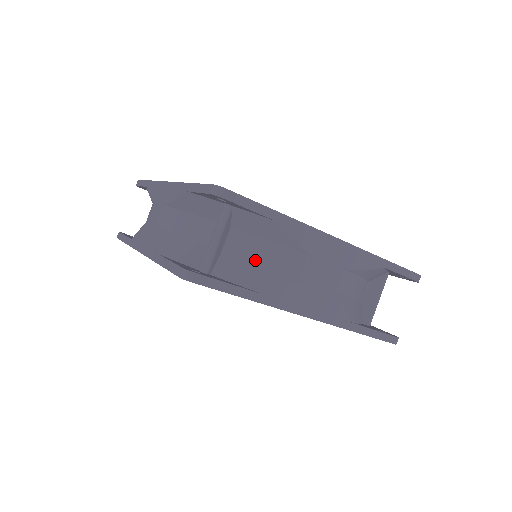
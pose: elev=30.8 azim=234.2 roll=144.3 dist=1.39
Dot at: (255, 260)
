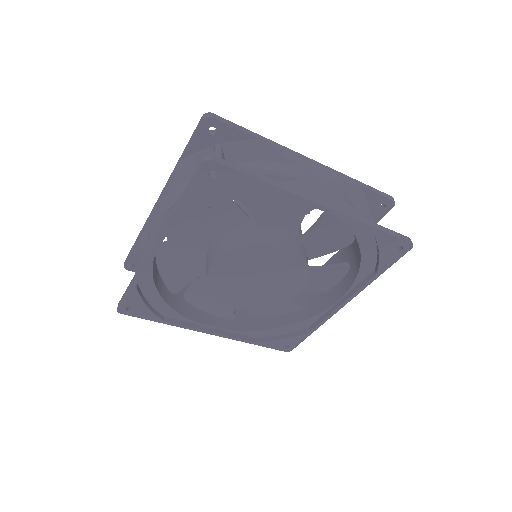
Dot at: occluded
